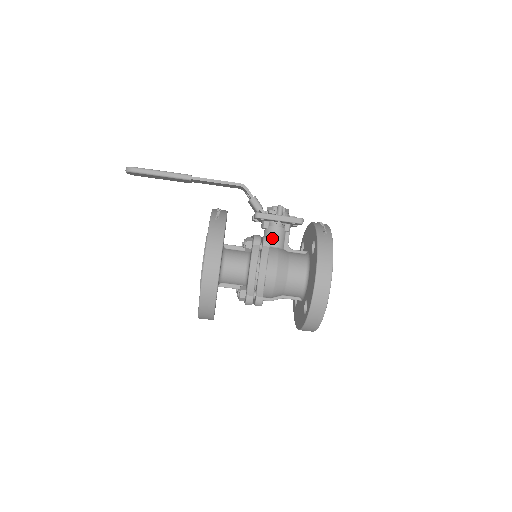
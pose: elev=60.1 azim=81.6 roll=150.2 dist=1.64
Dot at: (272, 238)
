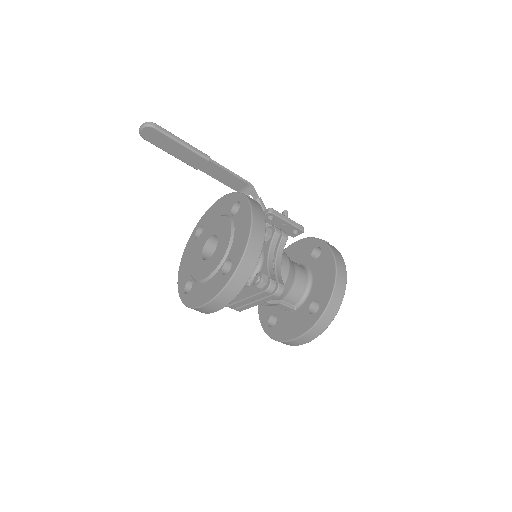
Dot at: occluded
